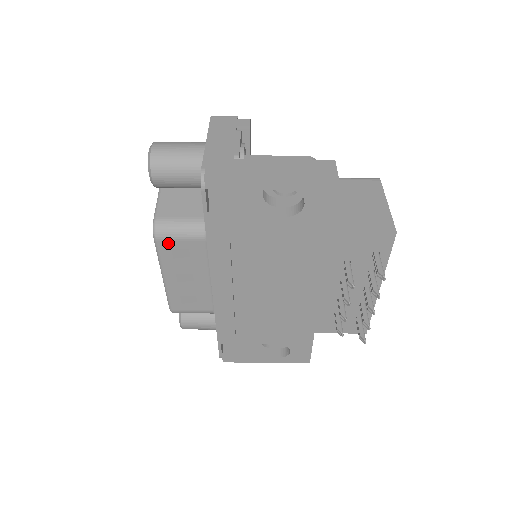
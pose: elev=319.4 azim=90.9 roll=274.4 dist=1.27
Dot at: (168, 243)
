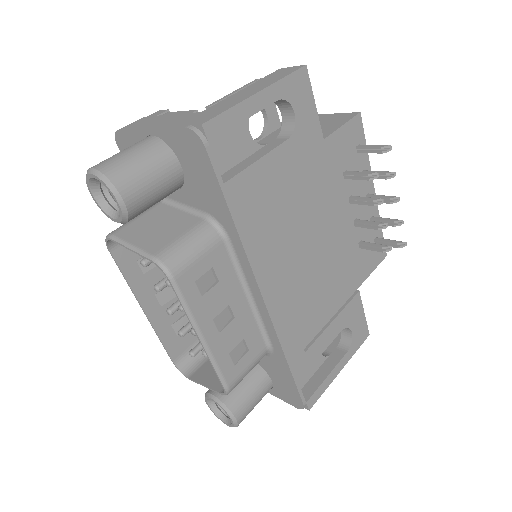
Dot at: (188, 274)
